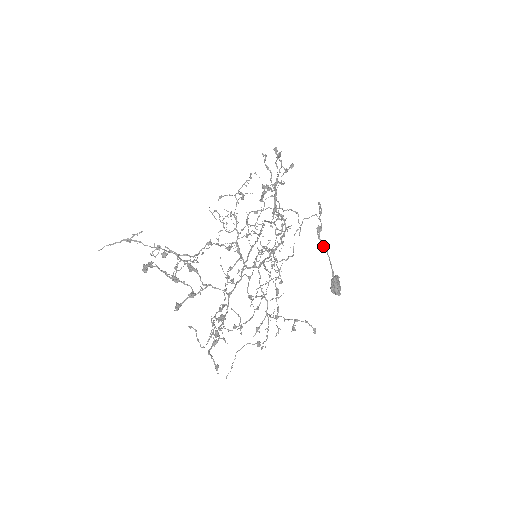
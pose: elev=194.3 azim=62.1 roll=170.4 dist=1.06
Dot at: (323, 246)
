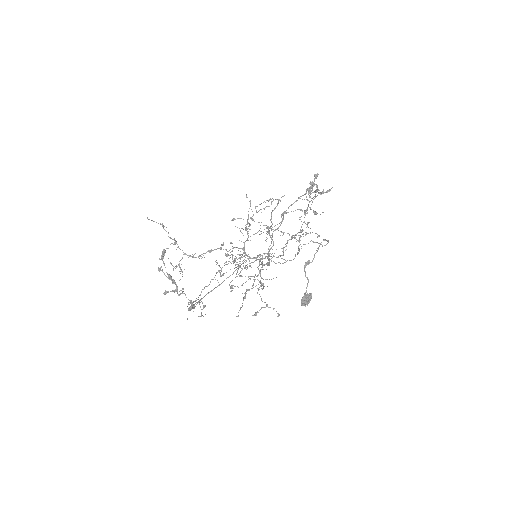
Dot at: (305, 275)
